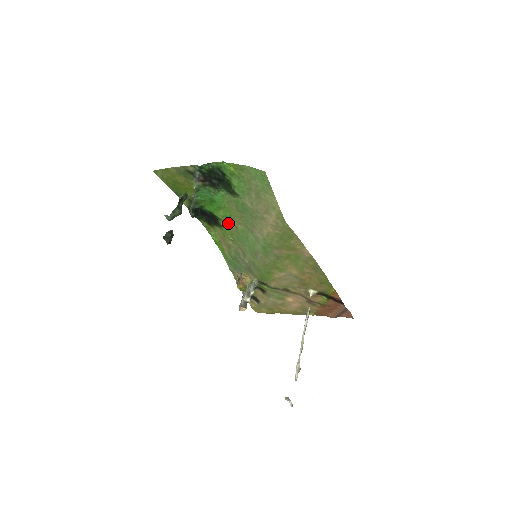
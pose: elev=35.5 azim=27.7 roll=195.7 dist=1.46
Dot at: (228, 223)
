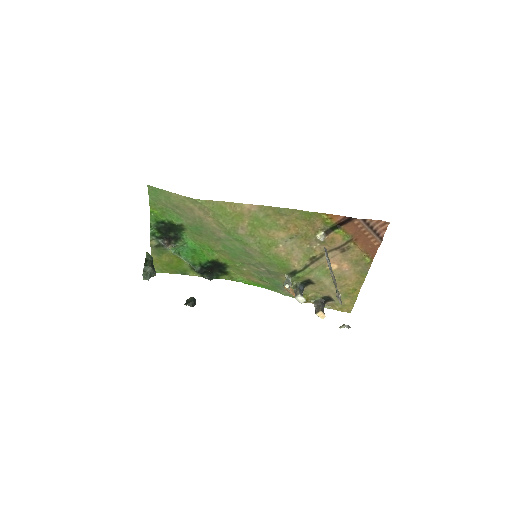
Dot at: (220, 255)
